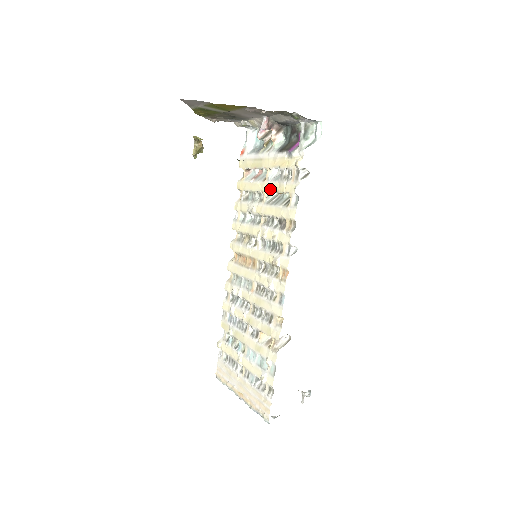
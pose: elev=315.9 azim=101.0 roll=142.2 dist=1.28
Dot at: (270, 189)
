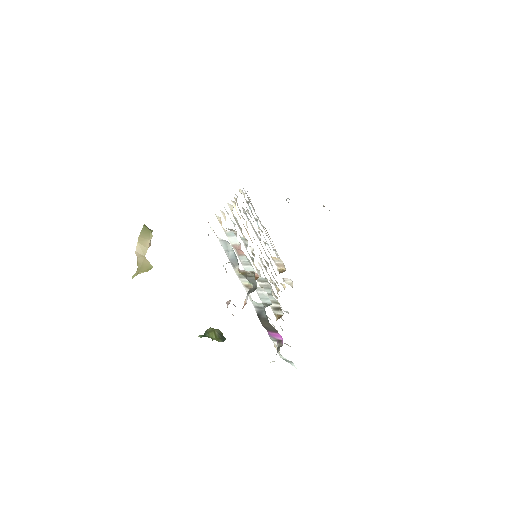
Dot at: occluded
